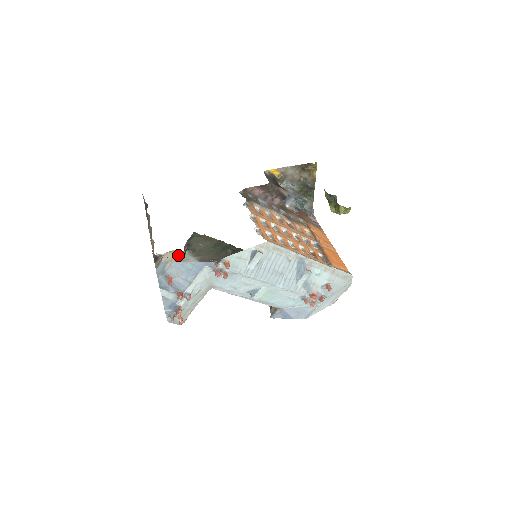
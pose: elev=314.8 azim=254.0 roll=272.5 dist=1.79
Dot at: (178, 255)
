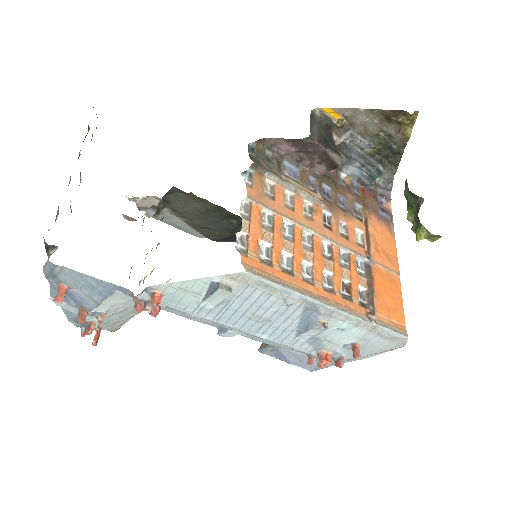
Dot at: (153, 210)
